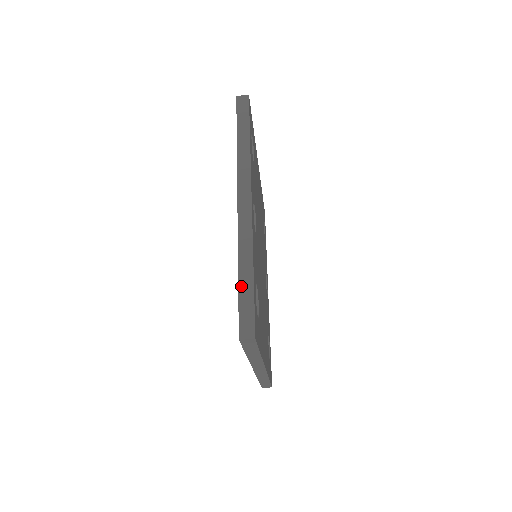
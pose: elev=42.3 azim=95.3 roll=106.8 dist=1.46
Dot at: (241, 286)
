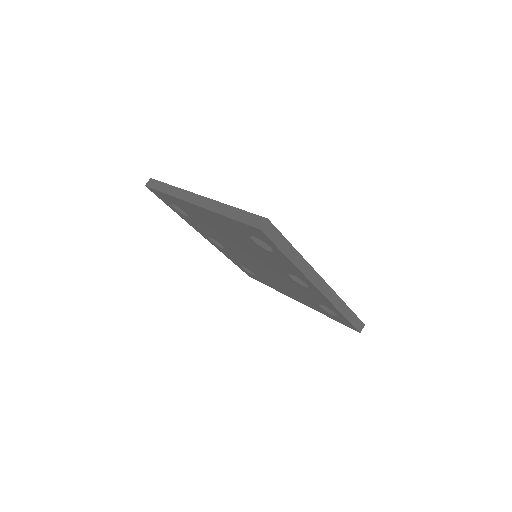
Dot at: occluded
